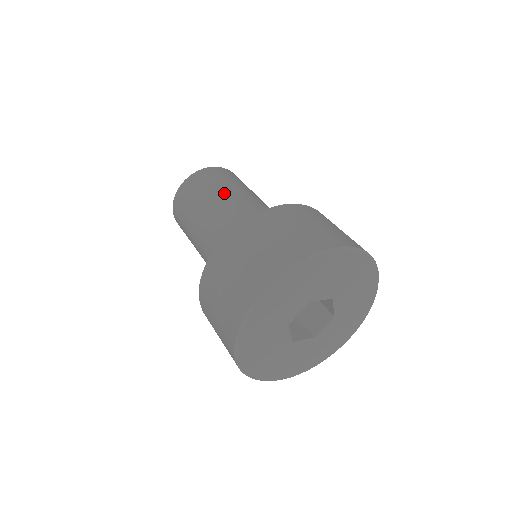
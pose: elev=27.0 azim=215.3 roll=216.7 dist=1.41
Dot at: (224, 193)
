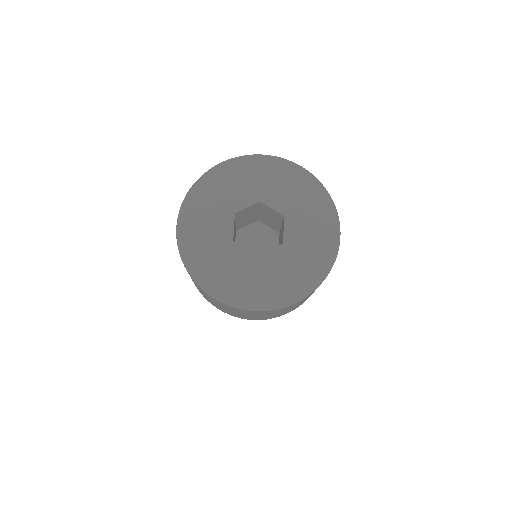
Dot at: occluded
